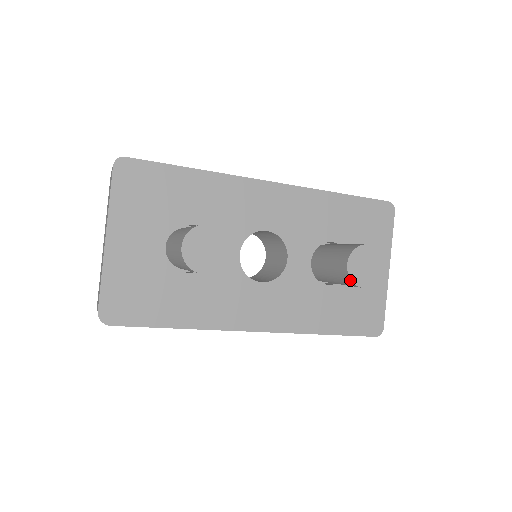
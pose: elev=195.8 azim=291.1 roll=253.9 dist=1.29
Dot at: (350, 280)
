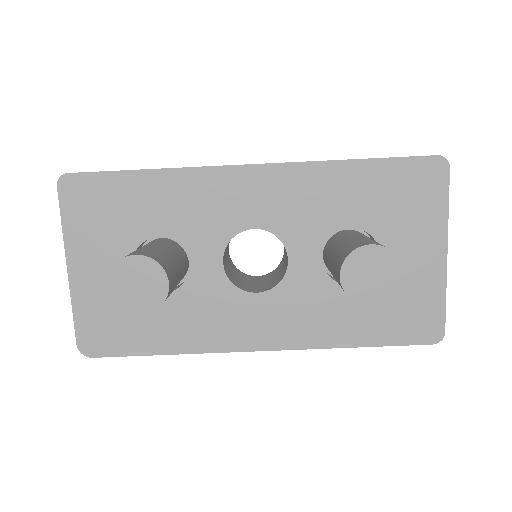
Dot at: (348, 296)
